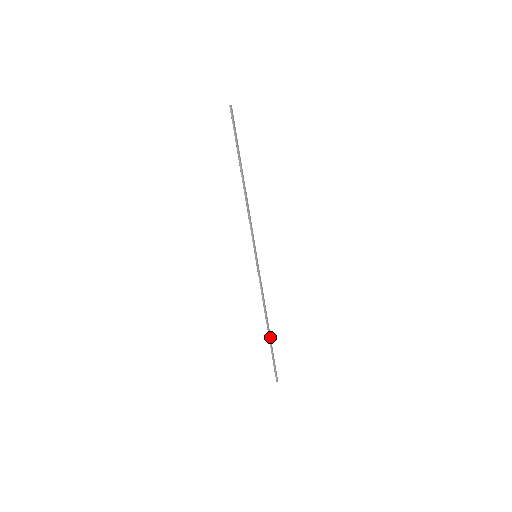
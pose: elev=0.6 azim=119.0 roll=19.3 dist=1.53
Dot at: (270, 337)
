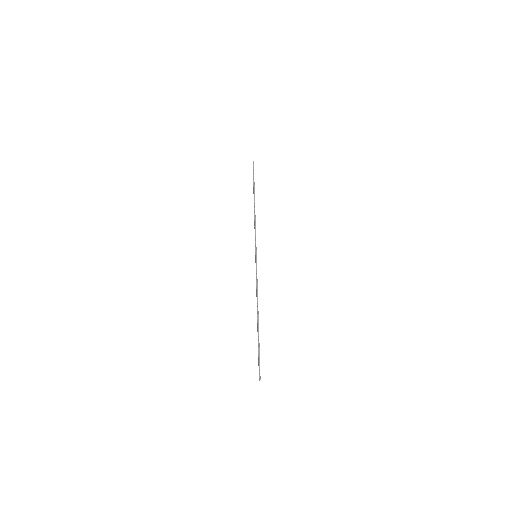
Dot at: occluded
